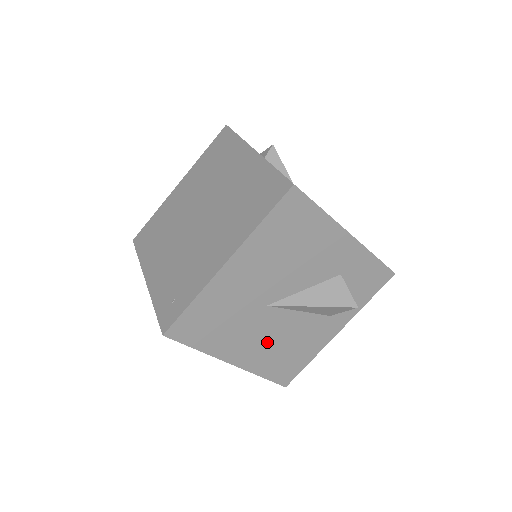
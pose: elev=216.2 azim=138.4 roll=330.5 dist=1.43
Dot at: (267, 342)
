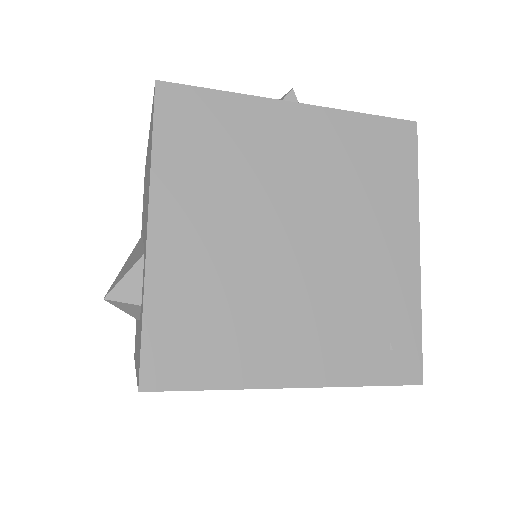
Dot at: occluded
